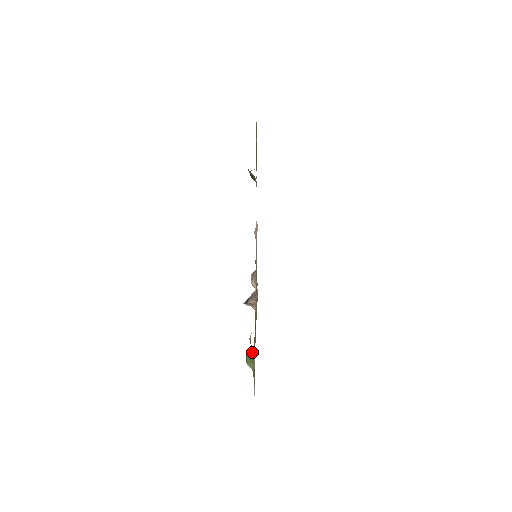
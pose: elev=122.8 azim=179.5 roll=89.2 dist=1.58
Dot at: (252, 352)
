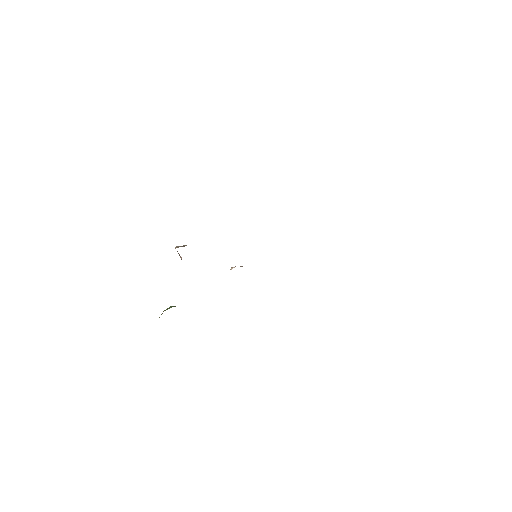
Dot at: occluded
